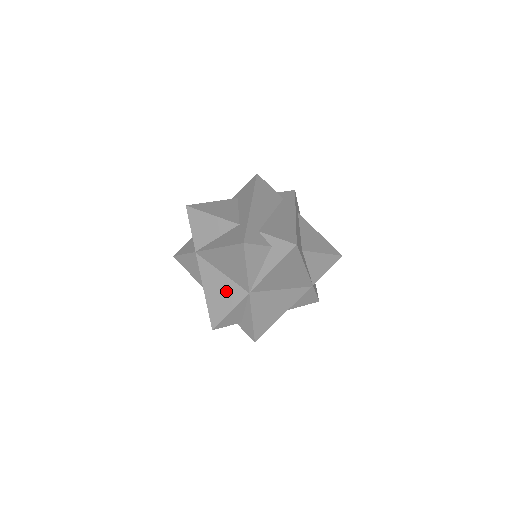
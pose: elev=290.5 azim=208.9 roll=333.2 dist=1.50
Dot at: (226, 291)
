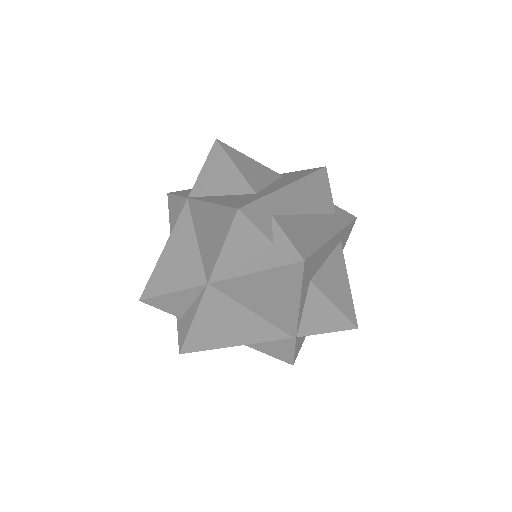
Dot at: (185, 264)
